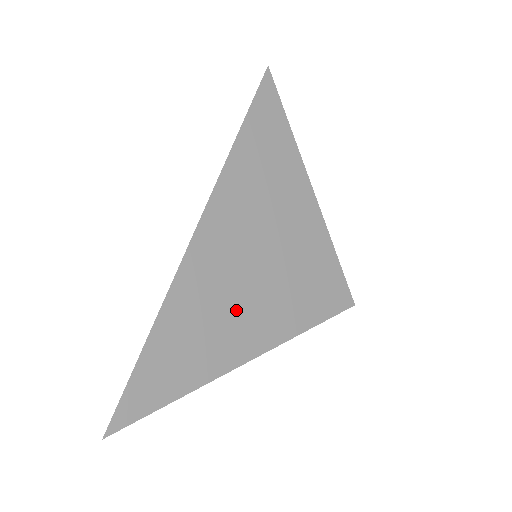
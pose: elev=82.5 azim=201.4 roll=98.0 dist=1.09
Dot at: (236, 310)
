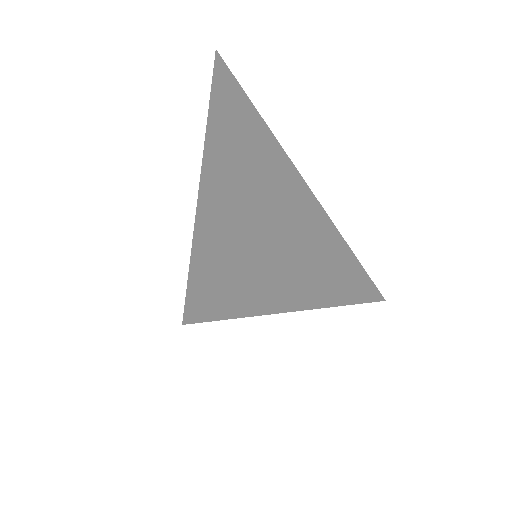
Dot at: (247, 287)
